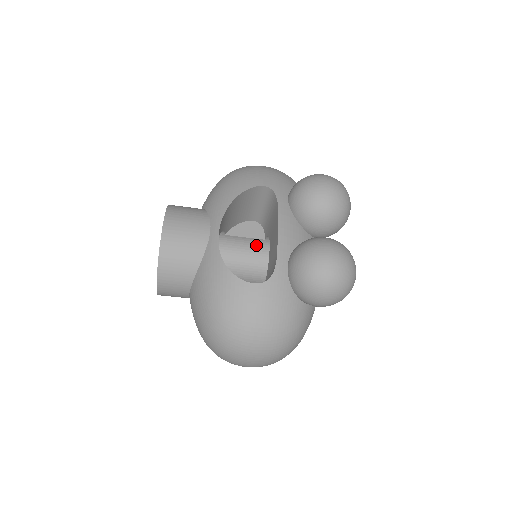
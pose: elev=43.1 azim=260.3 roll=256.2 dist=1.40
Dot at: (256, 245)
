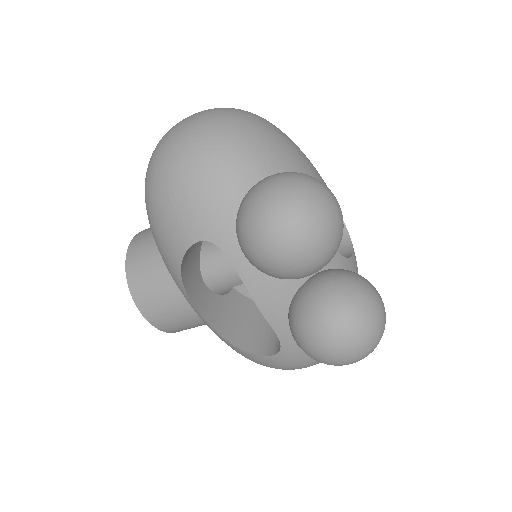
Dot at: occluded
